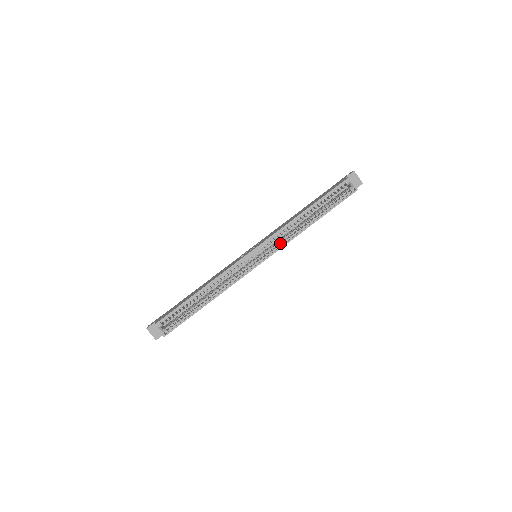
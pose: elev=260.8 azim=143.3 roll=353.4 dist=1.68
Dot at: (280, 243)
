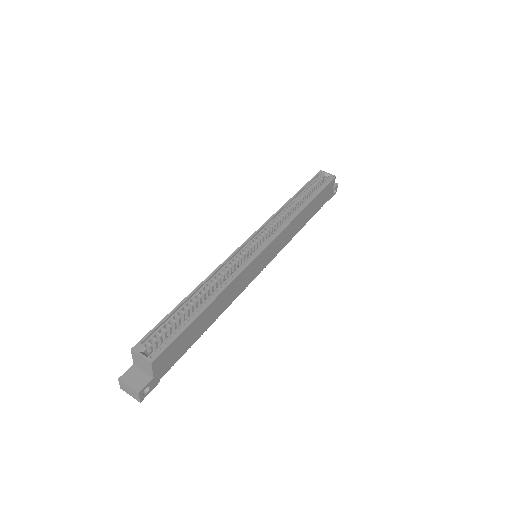
Dot at: occluded
